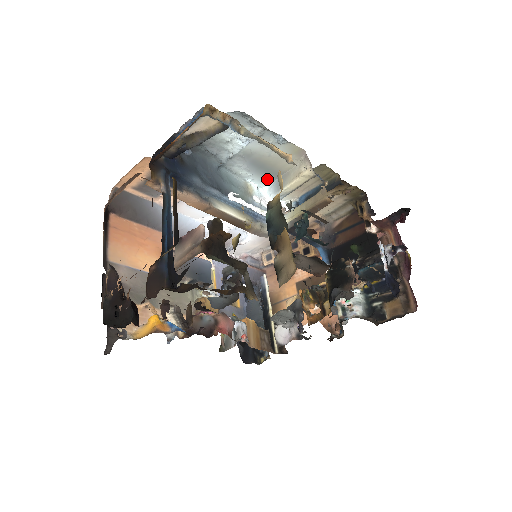
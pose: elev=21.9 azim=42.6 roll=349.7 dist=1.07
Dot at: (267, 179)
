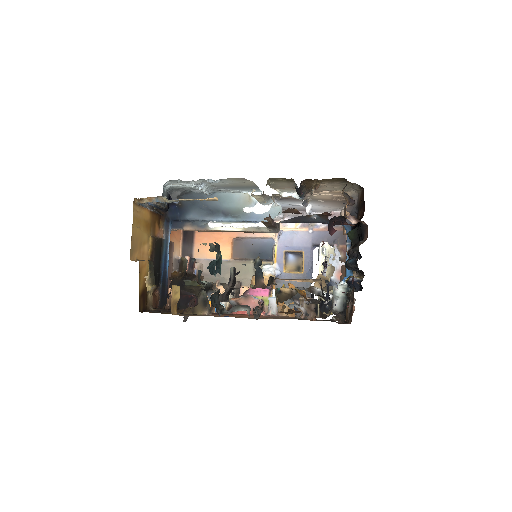
Dot at: occluded
